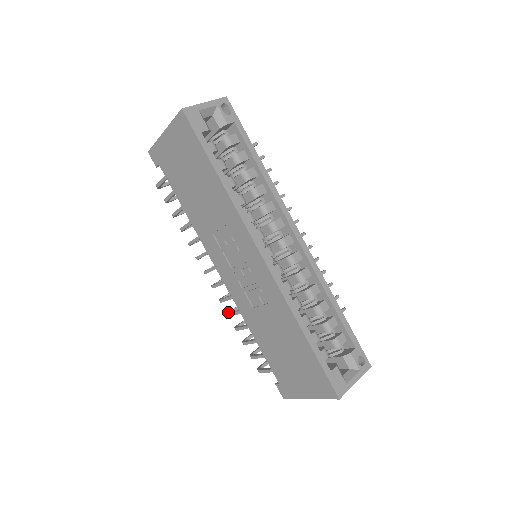
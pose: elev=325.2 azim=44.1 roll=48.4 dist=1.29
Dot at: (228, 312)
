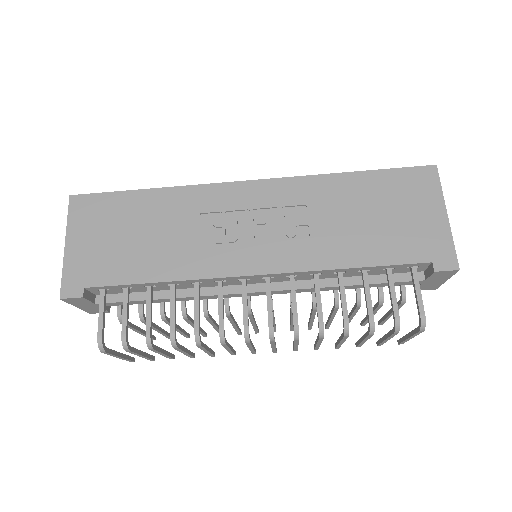
Dot at: occluded
